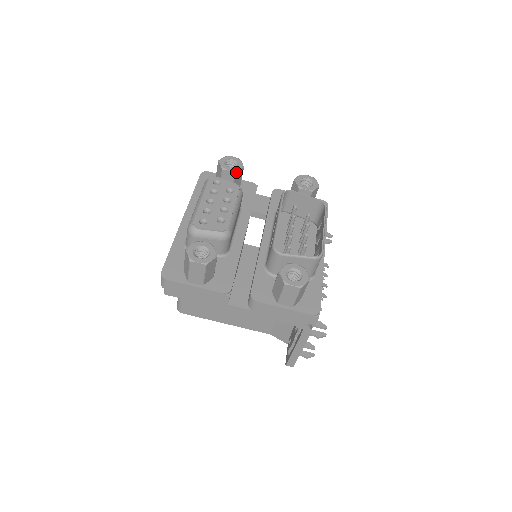
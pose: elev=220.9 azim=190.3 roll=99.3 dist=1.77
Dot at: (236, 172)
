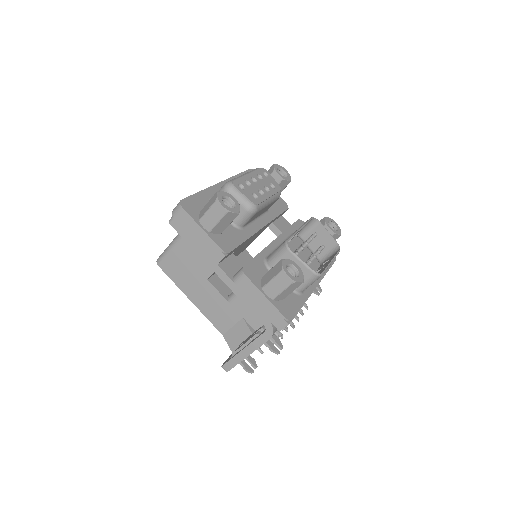
Dot at: (283, 180)
